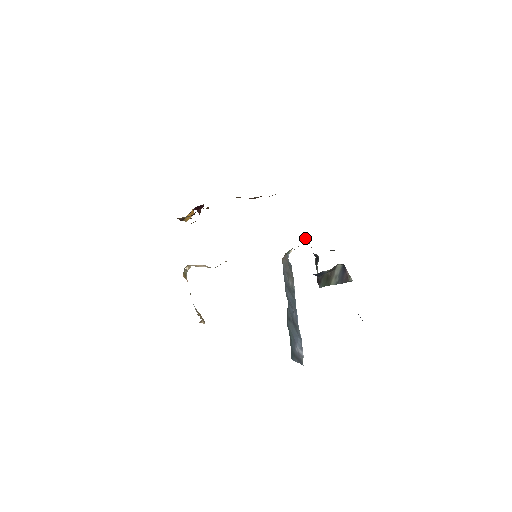
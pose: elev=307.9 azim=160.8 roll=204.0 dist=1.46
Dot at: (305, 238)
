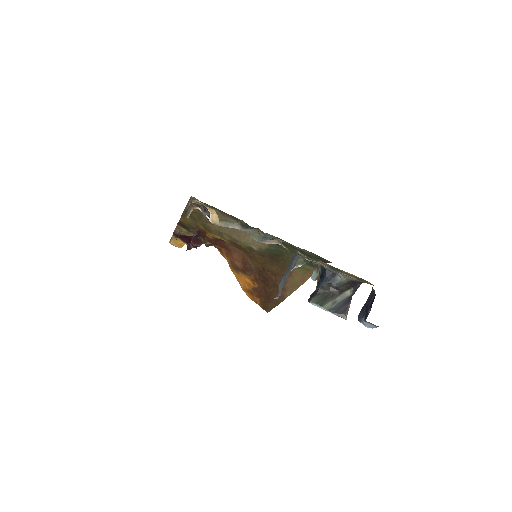
Dot at: occluded
